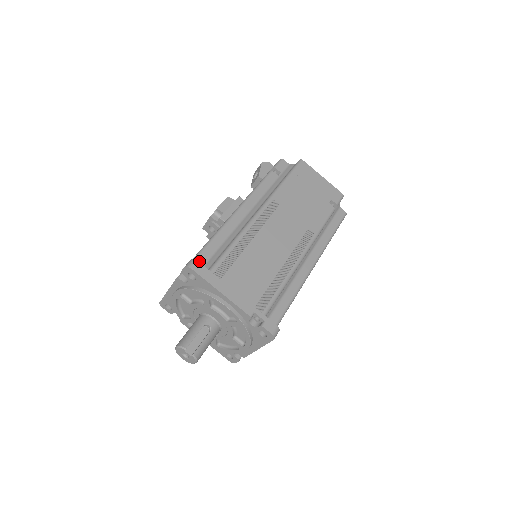
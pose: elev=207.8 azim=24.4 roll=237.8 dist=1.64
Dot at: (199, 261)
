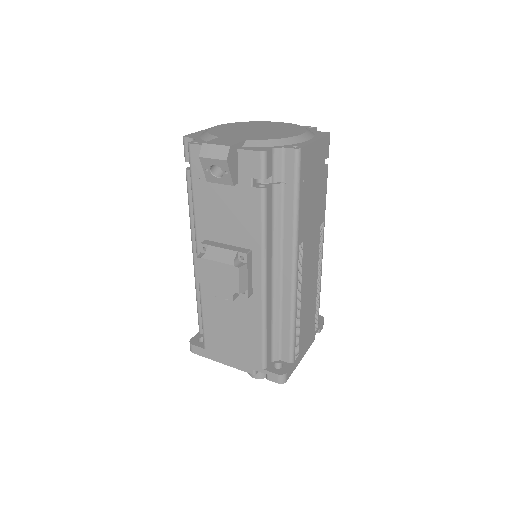
Dot at: (269, 356)
